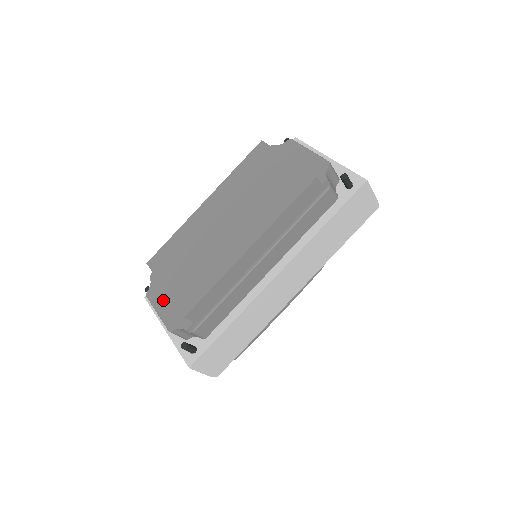
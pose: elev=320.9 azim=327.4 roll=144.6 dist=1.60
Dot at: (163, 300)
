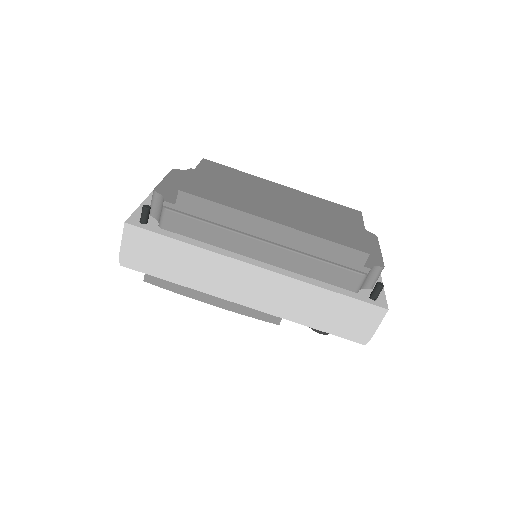
Dot at: (178, 180)
